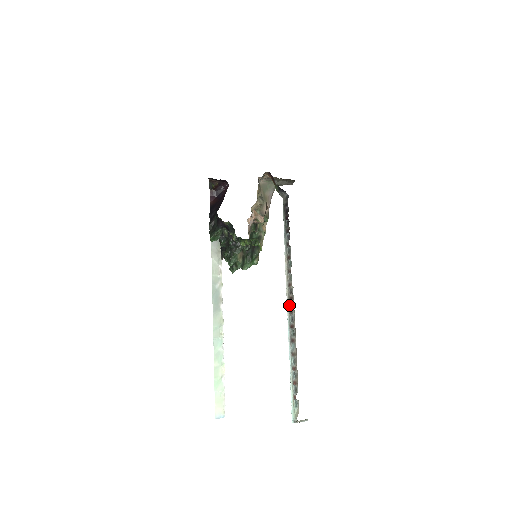
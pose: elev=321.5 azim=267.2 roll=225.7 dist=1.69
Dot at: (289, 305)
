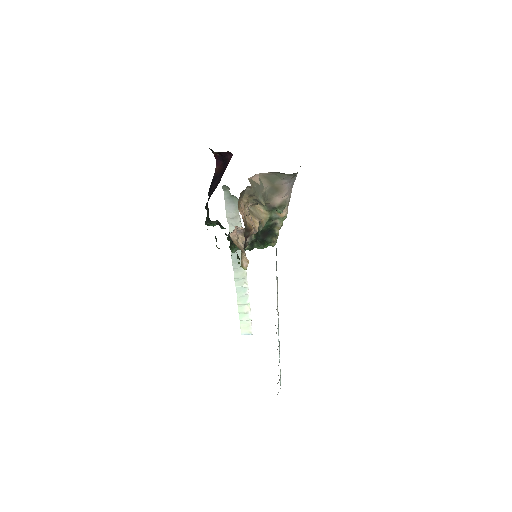
Dot at: (278, 322)
